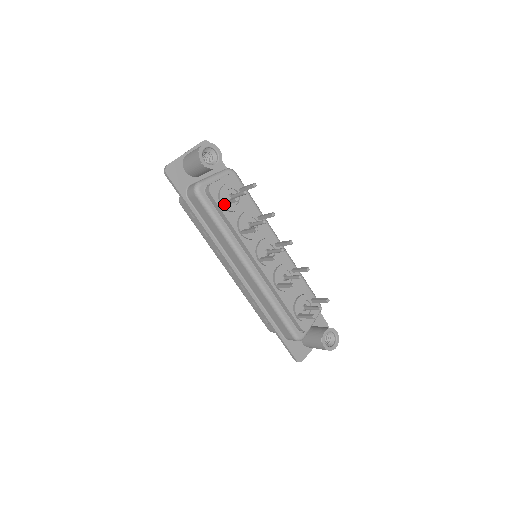
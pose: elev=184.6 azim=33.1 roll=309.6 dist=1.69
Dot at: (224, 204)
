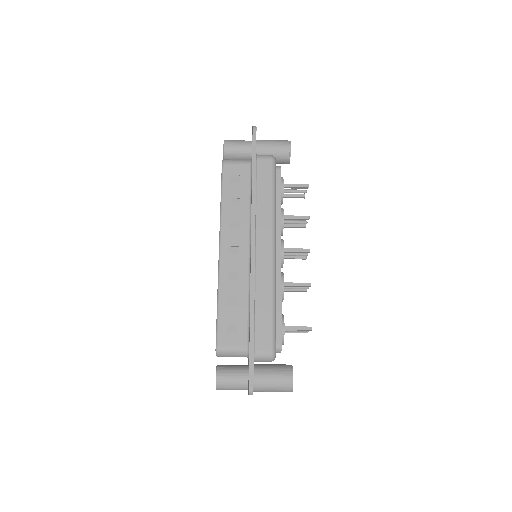
Dot at: (287, 185)
